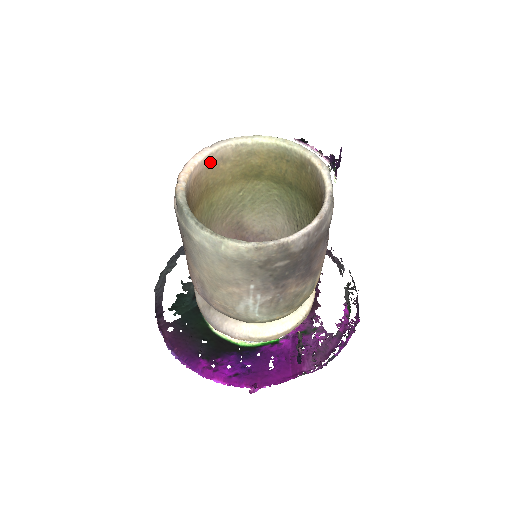
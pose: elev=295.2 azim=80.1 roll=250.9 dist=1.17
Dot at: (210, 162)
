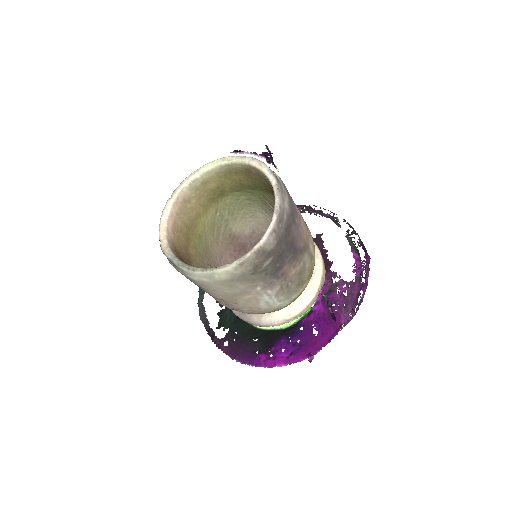
Dot at: (177, 209)
